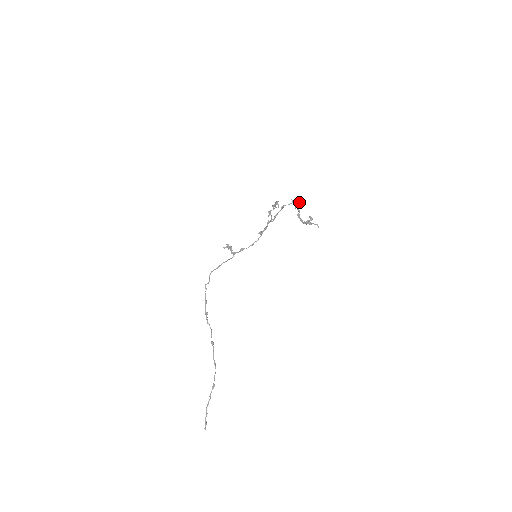
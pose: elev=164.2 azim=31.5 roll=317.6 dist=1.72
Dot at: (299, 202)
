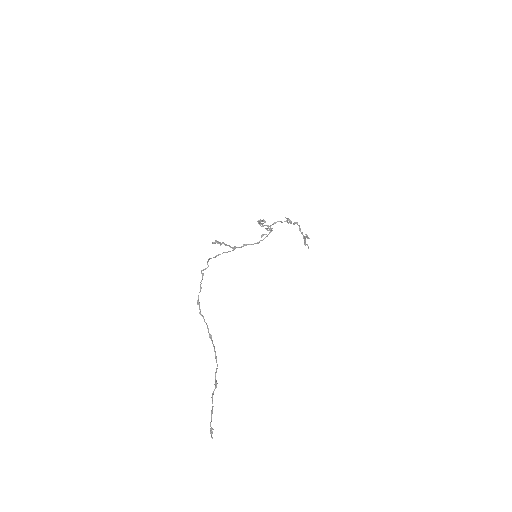
Dot at: (291, 223)
